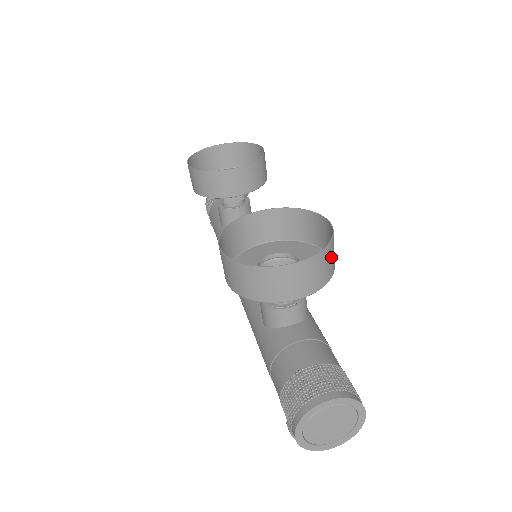
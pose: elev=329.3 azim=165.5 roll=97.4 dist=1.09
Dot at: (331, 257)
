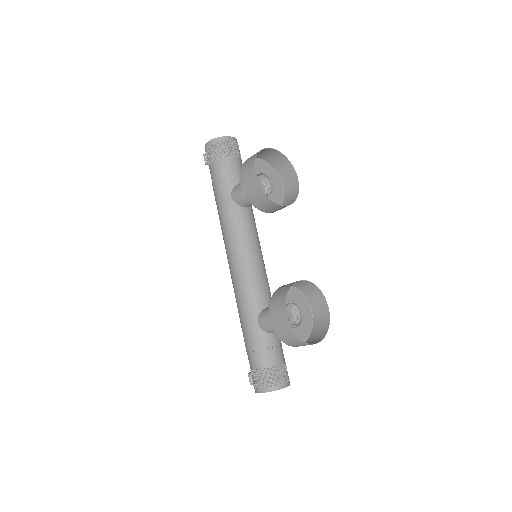
Dot at: (321, 330)
